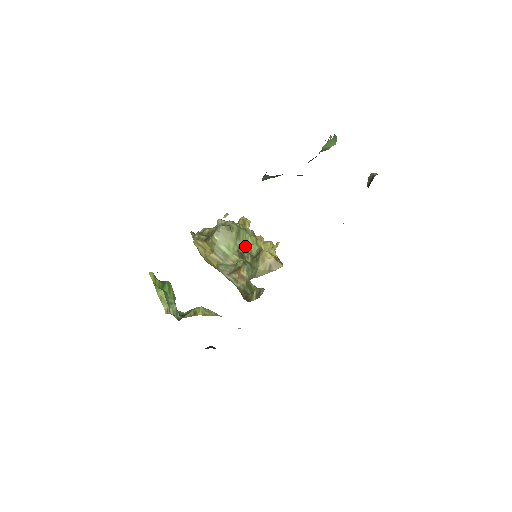
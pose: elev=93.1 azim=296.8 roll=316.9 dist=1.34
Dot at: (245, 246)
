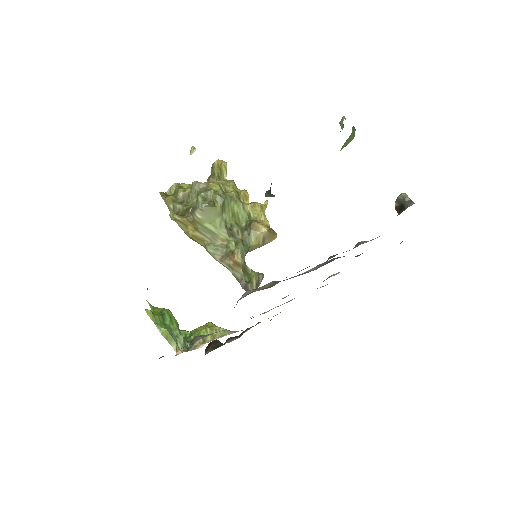
Dot at: (232, 217)
